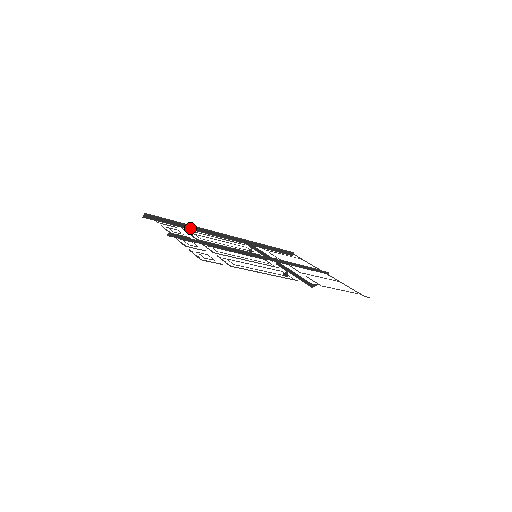
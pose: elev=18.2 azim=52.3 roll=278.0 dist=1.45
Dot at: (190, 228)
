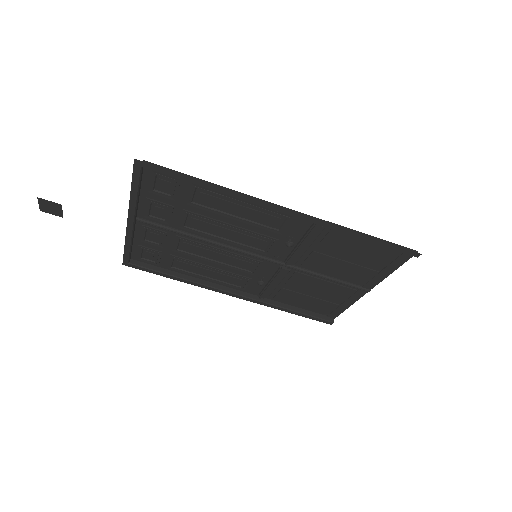
Dot at: (187, 279)
